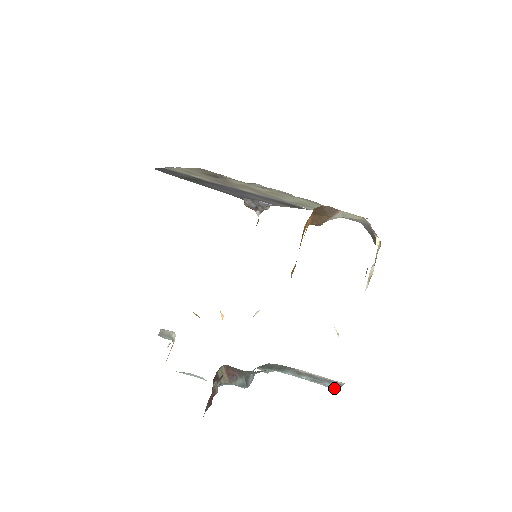
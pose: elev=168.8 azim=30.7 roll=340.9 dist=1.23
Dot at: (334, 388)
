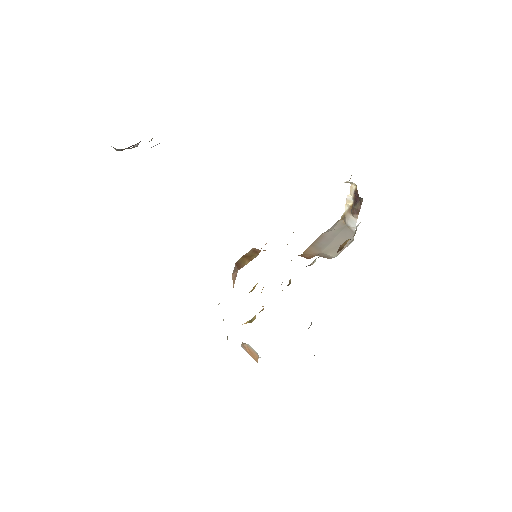
Dot at: occluded
